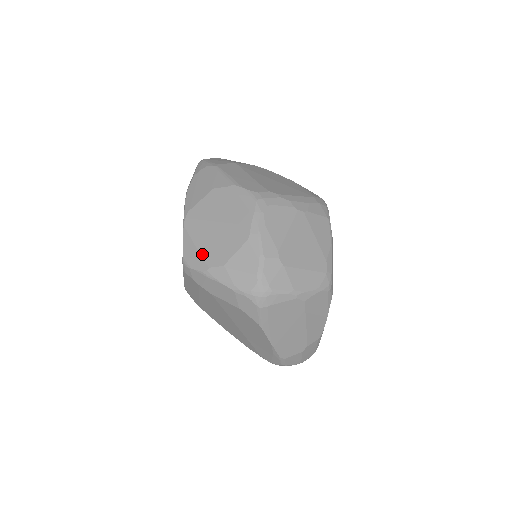
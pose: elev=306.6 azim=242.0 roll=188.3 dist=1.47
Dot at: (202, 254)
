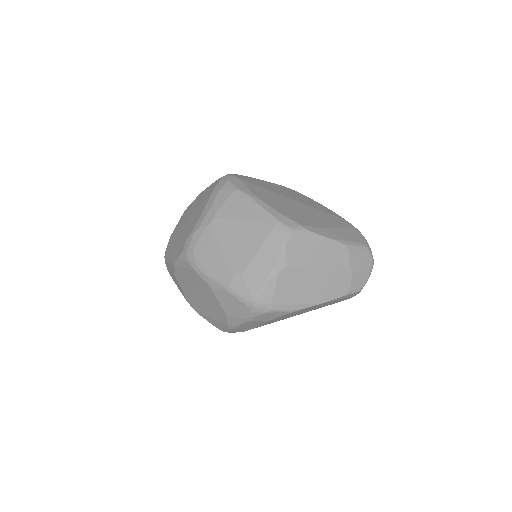
Dot at: (217, 320)
